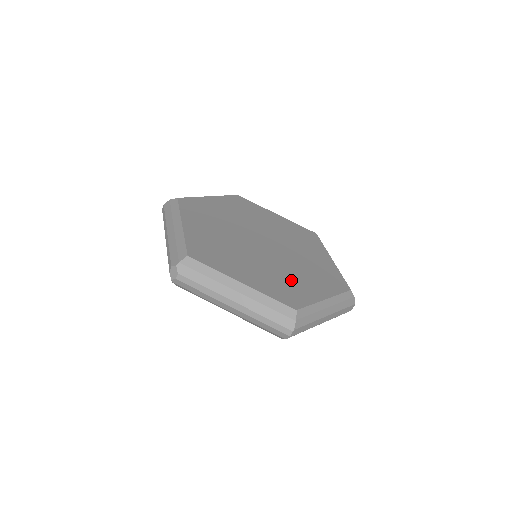
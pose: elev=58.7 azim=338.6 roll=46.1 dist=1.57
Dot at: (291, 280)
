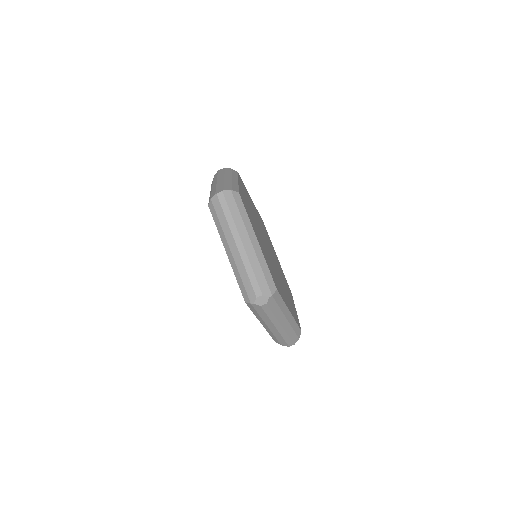
Dot at: occluded
